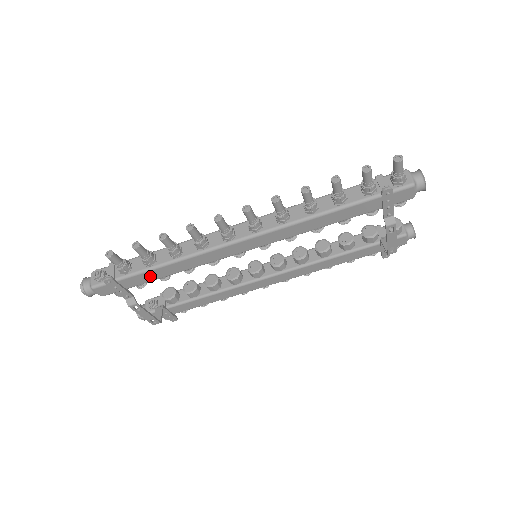
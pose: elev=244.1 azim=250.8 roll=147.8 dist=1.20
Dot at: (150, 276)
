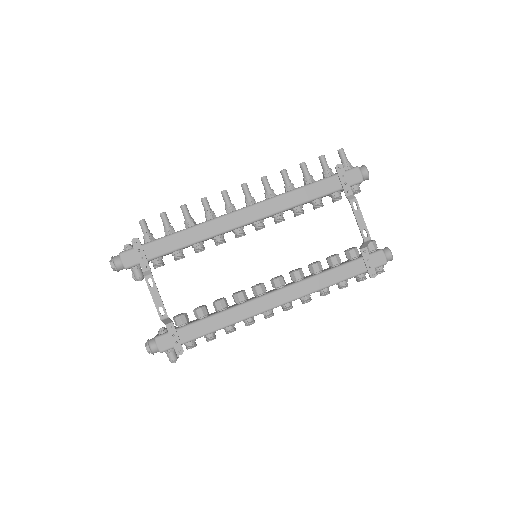
Dot at: (168, 244)
